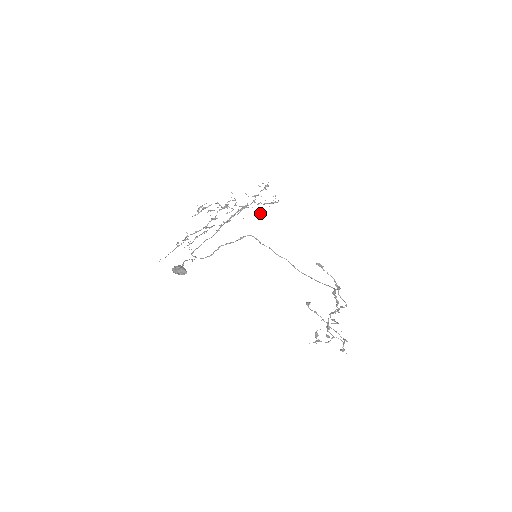
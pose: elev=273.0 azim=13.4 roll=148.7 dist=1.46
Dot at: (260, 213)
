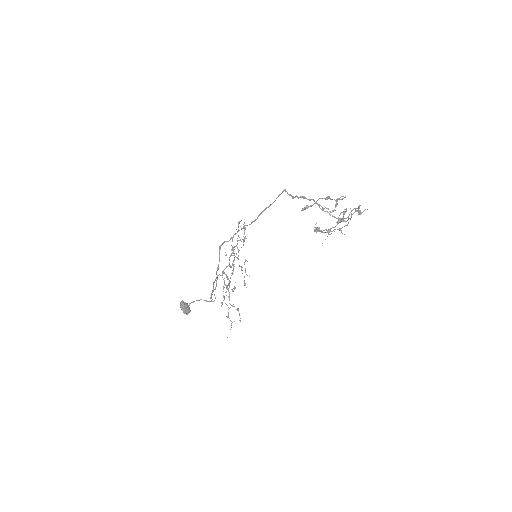
Dot at: (233, 237)
